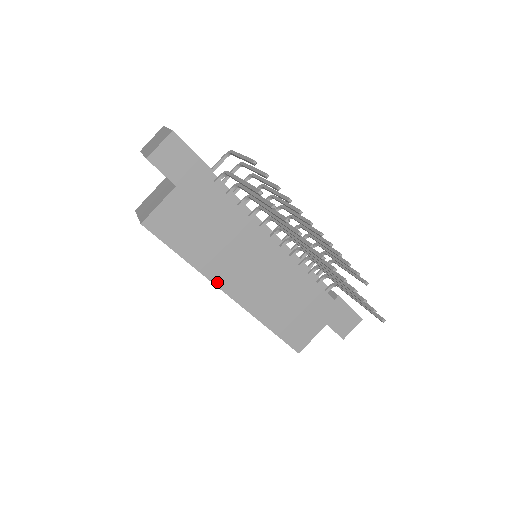
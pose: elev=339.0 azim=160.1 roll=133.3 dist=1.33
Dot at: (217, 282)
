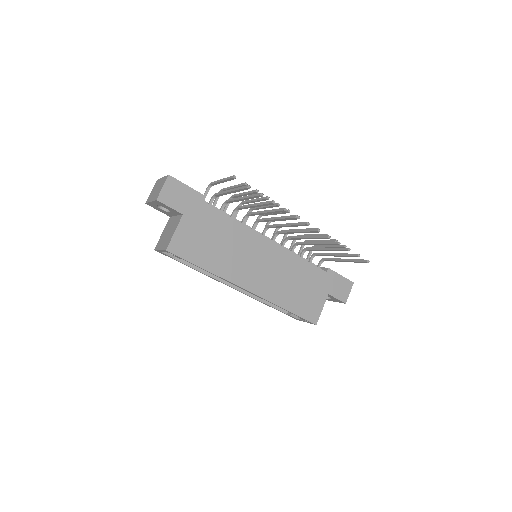
Dot at: (235, 281)
